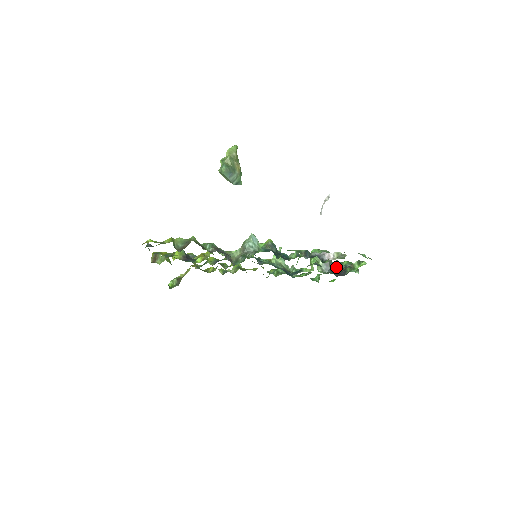
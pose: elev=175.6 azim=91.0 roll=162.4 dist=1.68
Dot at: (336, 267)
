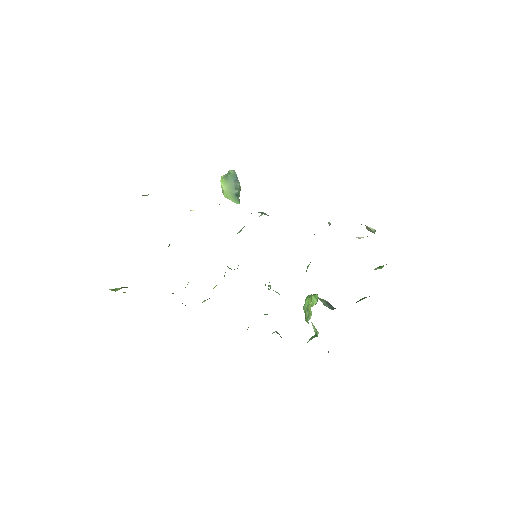
Dot at: occluded
